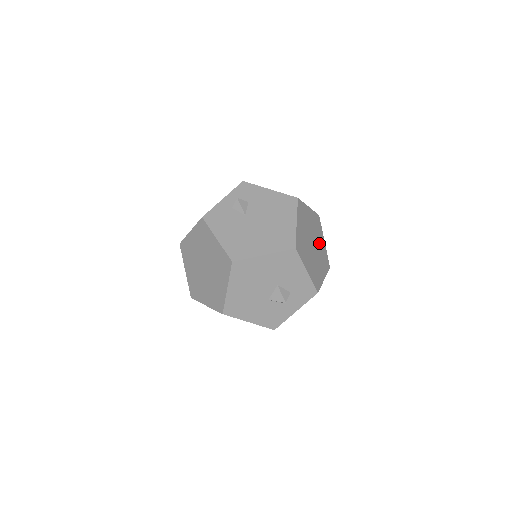
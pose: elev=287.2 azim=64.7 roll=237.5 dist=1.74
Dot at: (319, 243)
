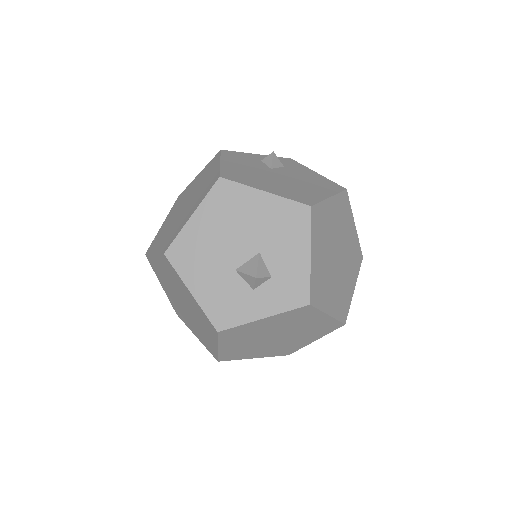
Dot at: (346, 275)
